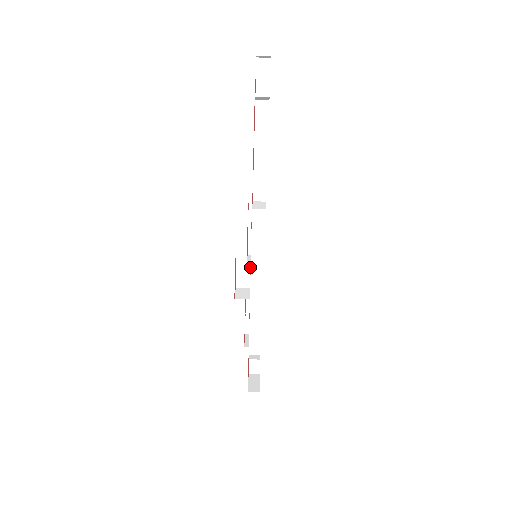
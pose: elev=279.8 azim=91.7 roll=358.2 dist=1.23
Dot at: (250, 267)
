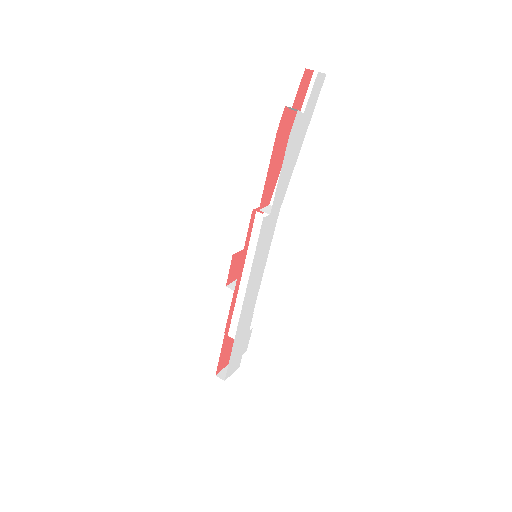
Dot at: occluded
